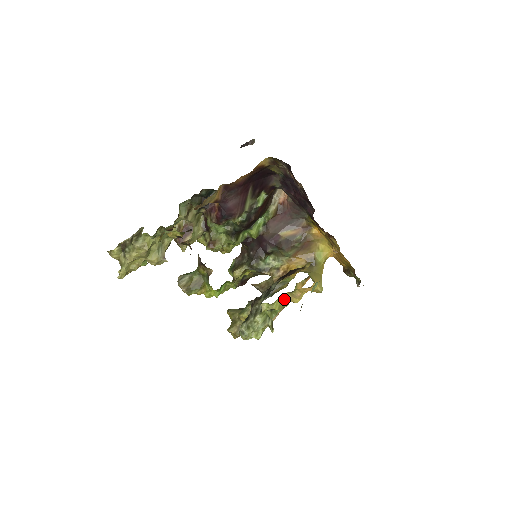
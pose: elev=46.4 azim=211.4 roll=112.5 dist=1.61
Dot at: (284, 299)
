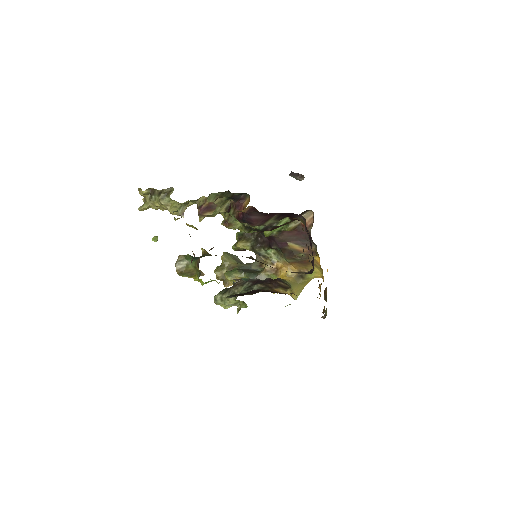
Dot at: occluded
